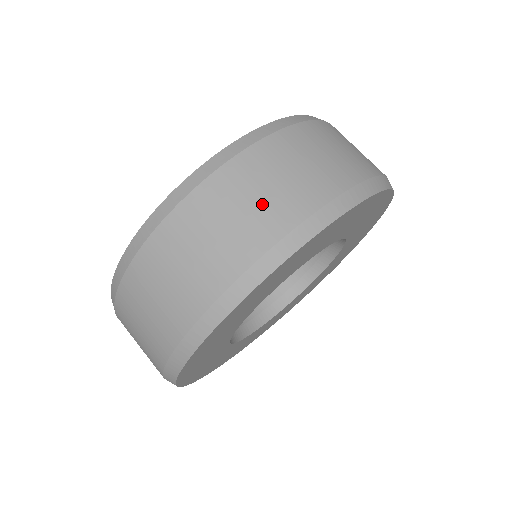
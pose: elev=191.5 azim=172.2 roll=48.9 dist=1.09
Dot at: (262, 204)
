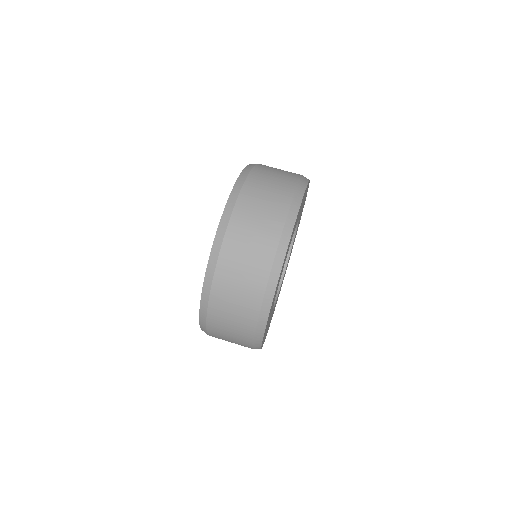
Dot at: (283, 172)
